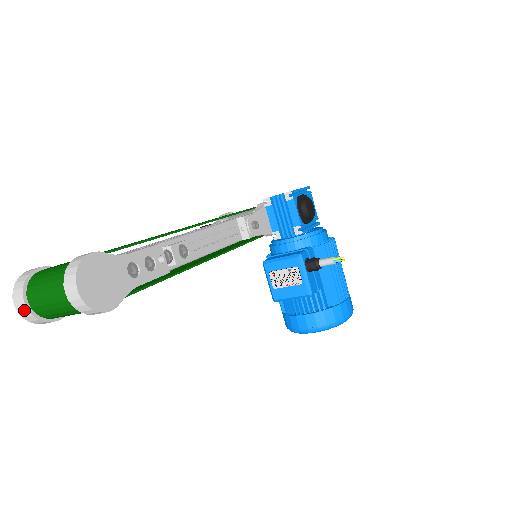
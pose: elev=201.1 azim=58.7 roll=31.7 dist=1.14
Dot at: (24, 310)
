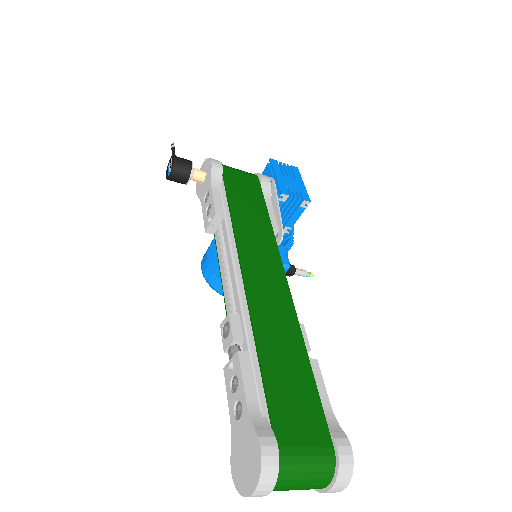
Dot at: occluded
